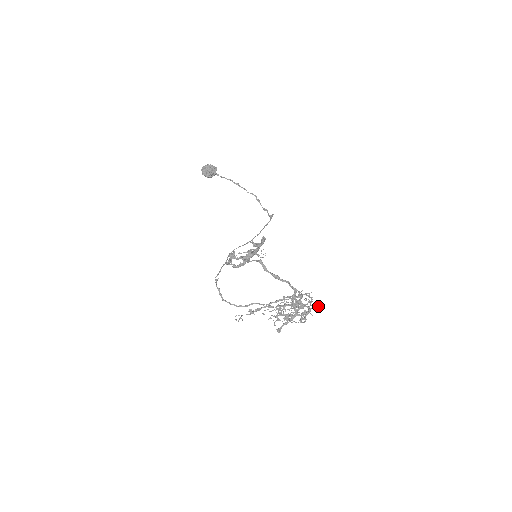
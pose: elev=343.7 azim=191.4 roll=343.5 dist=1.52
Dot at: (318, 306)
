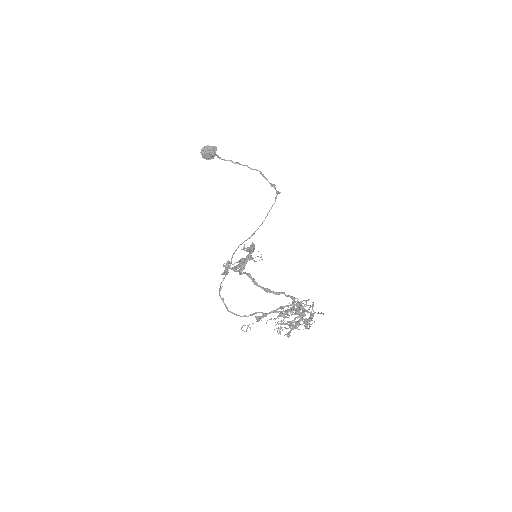
Dot at: occluded
